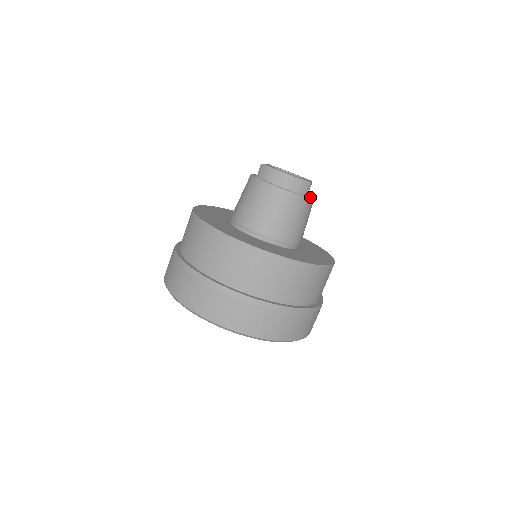
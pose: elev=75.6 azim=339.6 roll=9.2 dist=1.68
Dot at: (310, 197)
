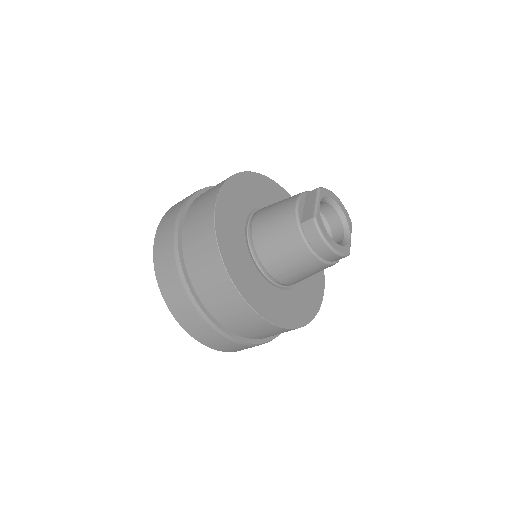
Dot at: occluded
